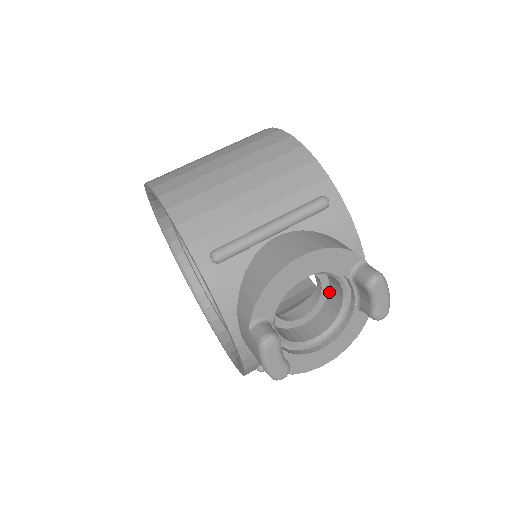
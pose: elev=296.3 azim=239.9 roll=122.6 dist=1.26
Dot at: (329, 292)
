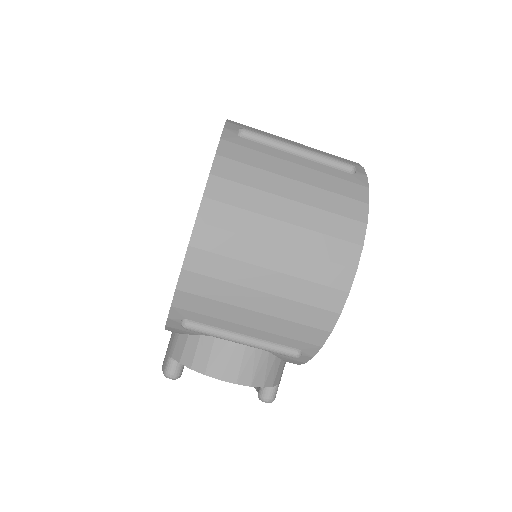
Dot at: occluded
